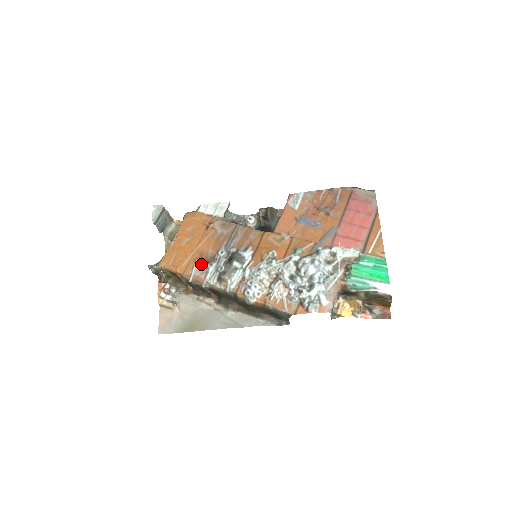
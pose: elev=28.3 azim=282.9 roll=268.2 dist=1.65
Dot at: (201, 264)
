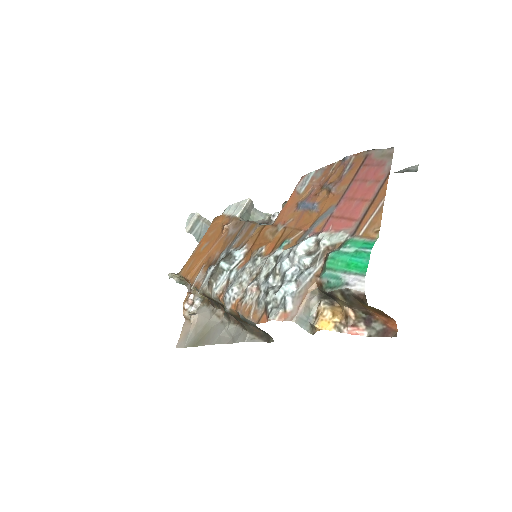
Dot at: (205, 269)
